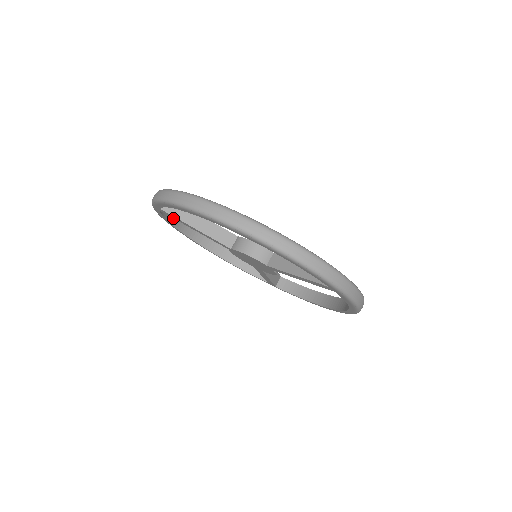
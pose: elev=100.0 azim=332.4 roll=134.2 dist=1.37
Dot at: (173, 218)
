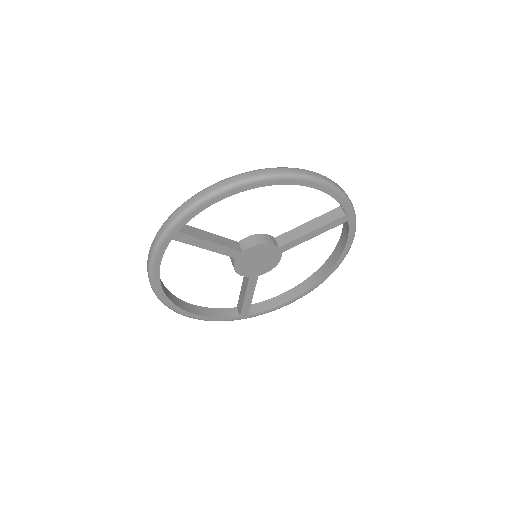
Dot at: occluded
